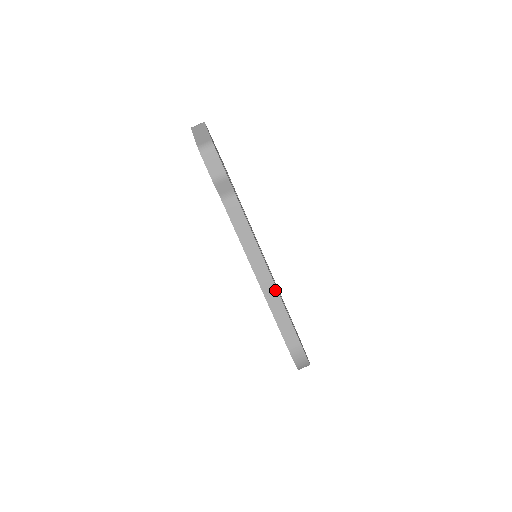
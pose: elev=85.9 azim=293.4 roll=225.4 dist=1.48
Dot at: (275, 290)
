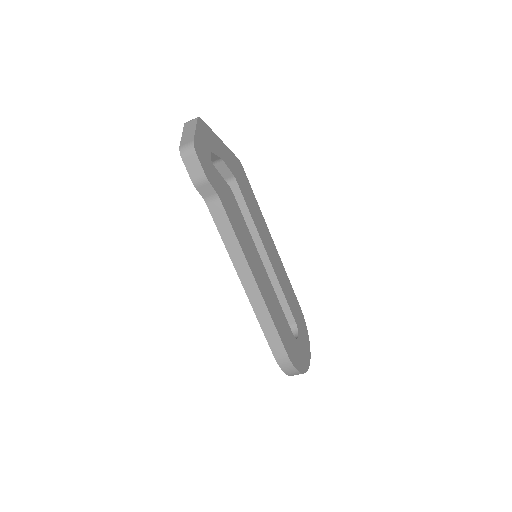
Dot at: (261, 298)
